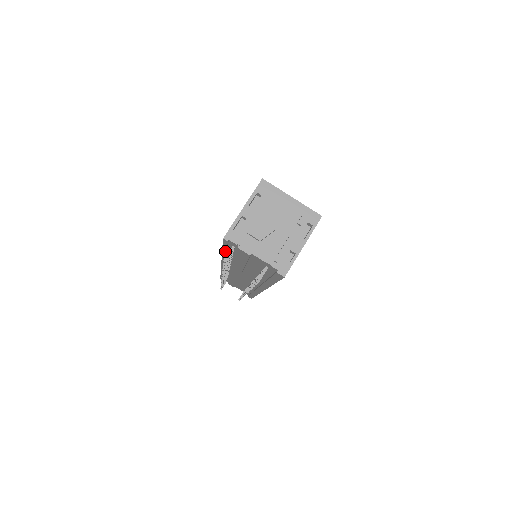
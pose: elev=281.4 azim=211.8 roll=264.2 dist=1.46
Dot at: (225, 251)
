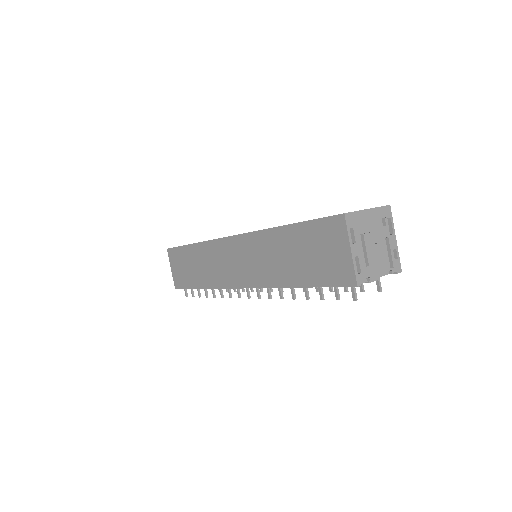
Dot at: occluded
